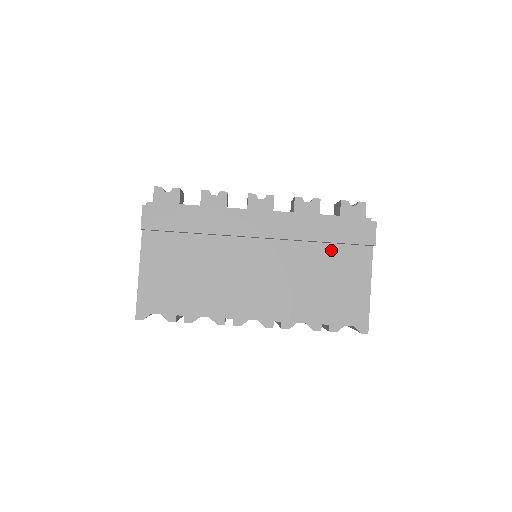
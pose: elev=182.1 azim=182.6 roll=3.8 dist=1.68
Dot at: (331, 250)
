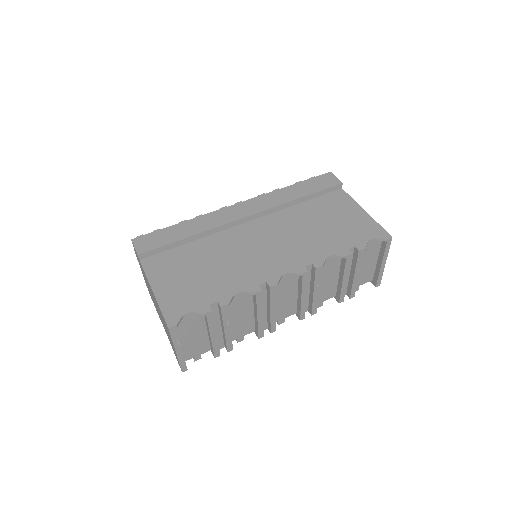
Dot at: (312, 204)
